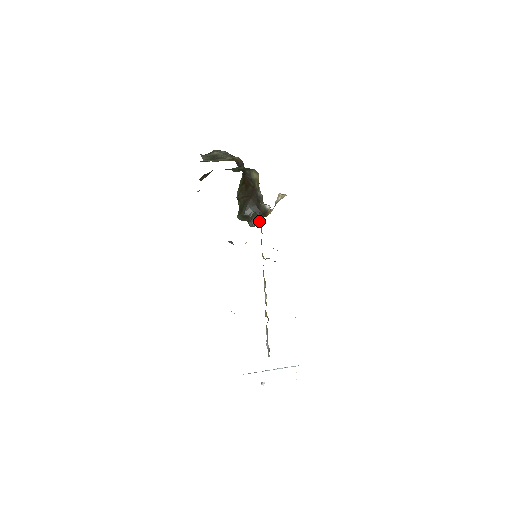
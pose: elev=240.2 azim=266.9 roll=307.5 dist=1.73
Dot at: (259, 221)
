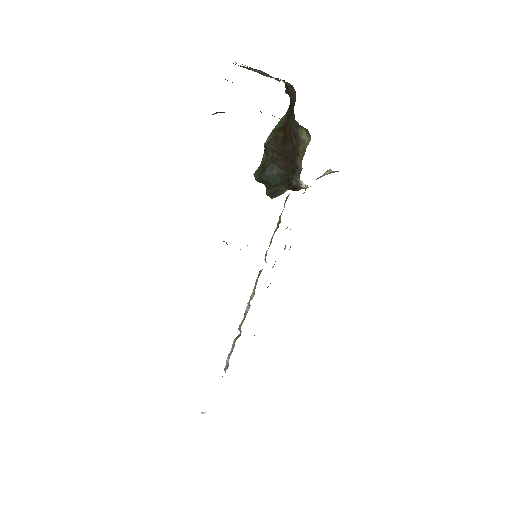
Dot at: (283, 193)
